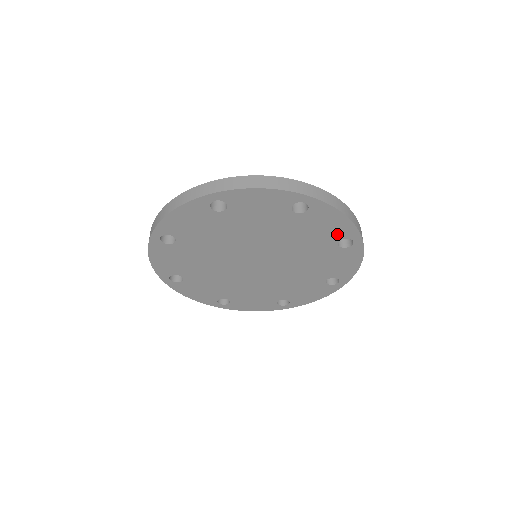
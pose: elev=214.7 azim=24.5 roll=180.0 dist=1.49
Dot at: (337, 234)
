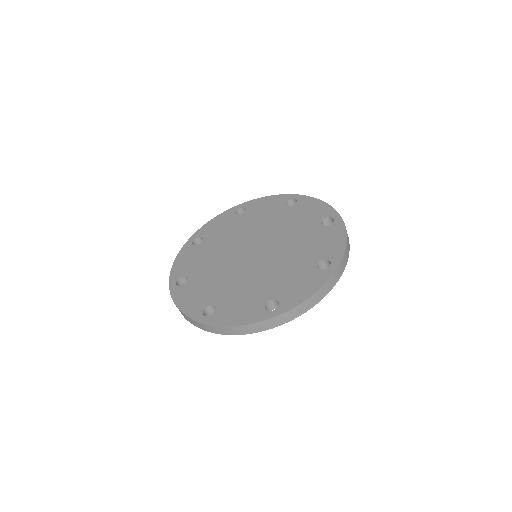
Dot at: (327, 253)
